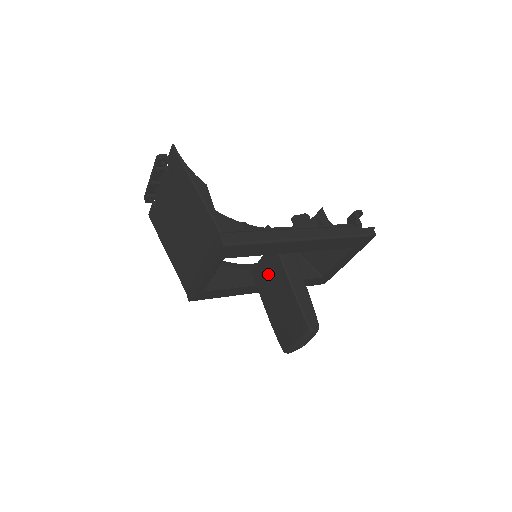
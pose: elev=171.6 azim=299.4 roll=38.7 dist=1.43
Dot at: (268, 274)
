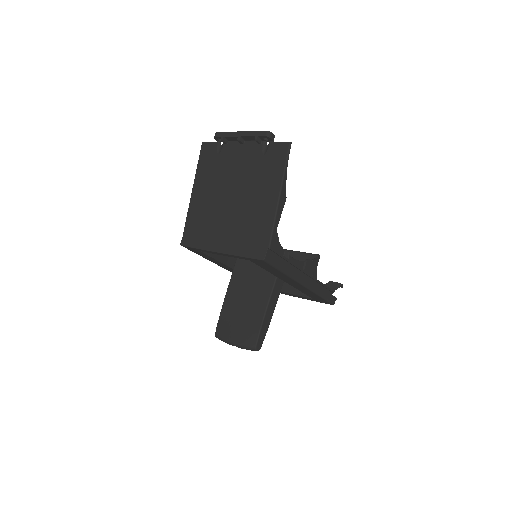
Dot at: (253, 276)
